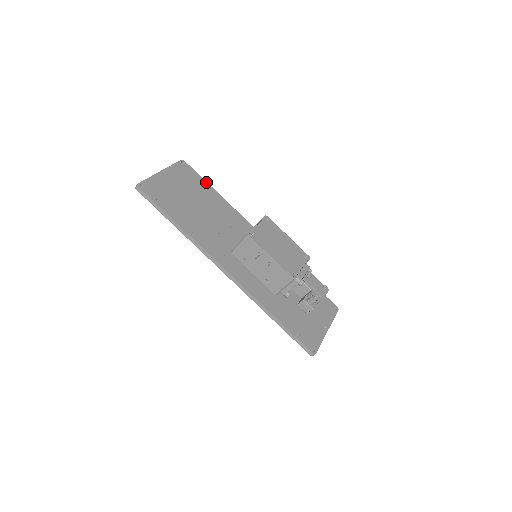
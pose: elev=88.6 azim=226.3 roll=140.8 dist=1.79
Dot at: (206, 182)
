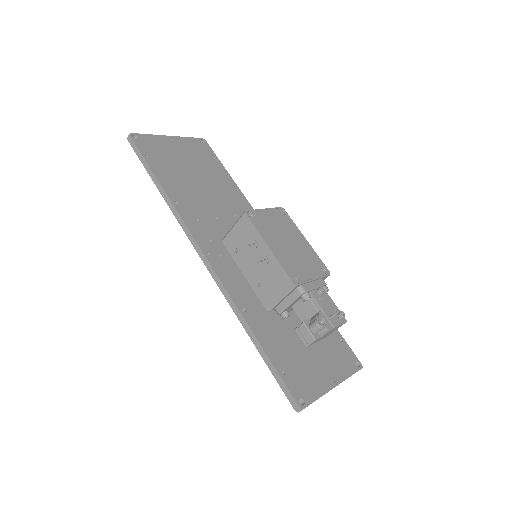
Dot at: (224, 167)
